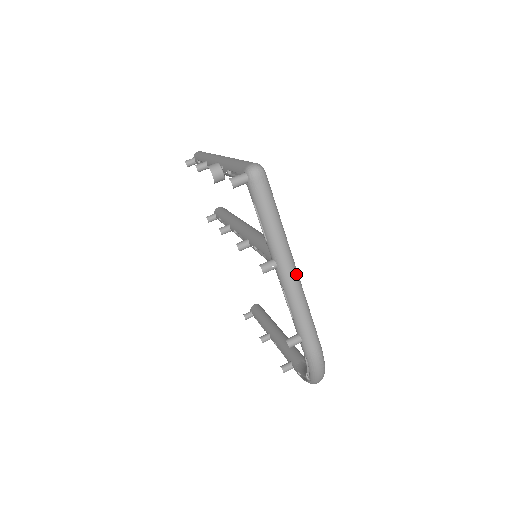
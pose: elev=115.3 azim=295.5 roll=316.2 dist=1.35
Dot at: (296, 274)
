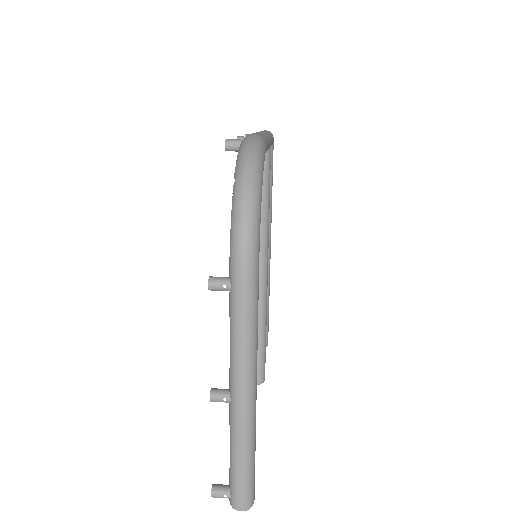
Dot at: occluded
